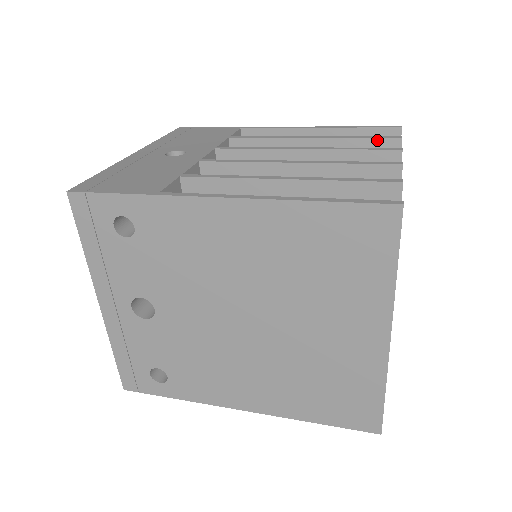
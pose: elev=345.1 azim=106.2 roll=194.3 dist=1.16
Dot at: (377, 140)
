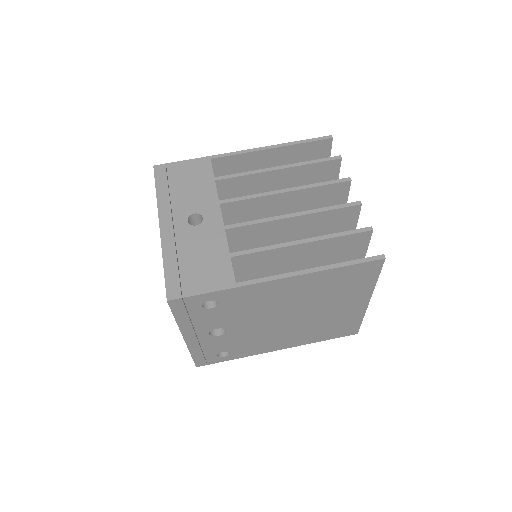
Dot at: (325, 162)
